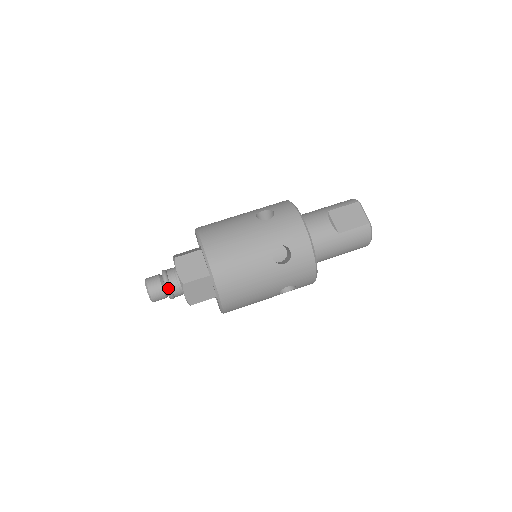
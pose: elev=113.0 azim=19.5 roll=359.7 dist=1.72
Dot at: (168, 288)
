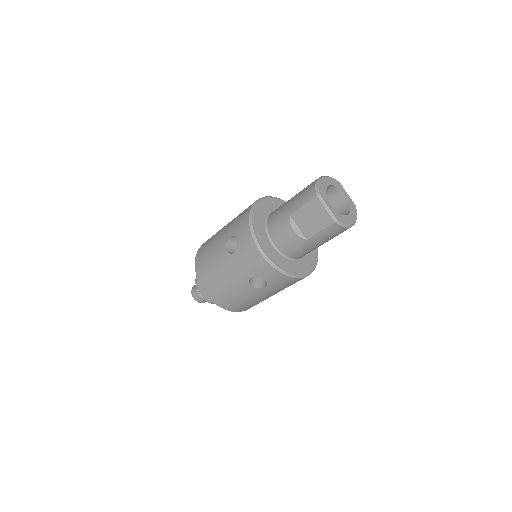
Dot at: occluded
